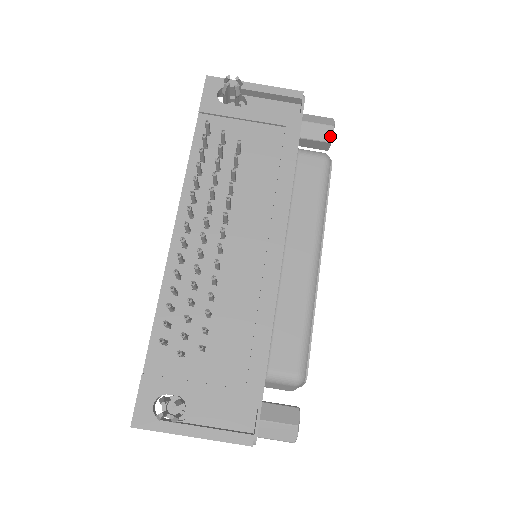
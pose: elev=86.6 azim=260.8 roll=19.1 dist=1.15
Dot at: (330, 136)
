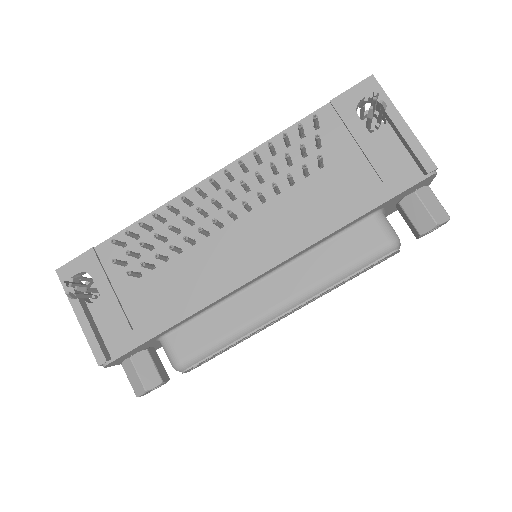
Dot at: (425, 229)
